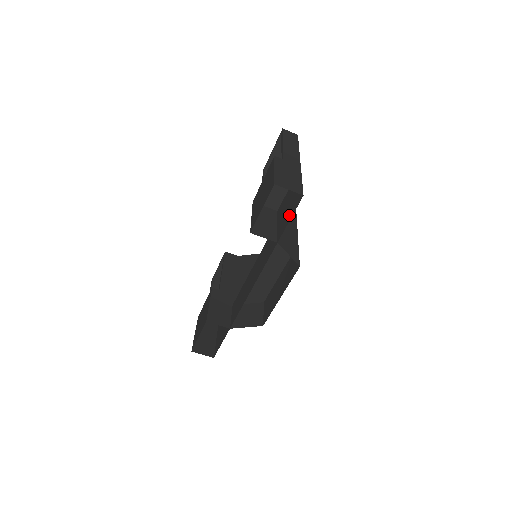
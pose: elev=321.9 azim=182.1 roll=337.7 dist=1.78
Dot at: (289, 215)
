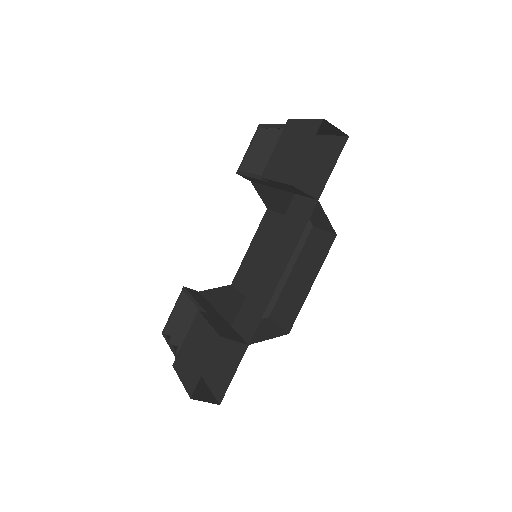
Dot at: (327, 168)
